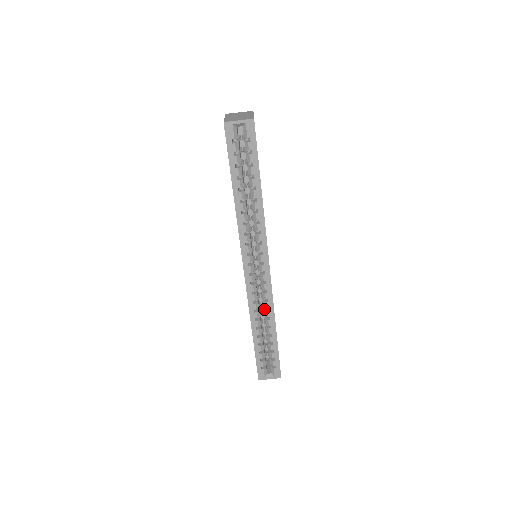
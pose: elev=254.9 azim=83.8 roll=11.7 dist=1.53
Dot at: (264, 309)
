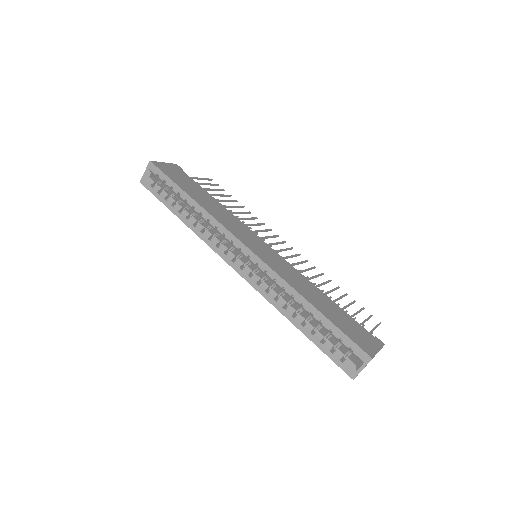
Dot at: (284, 292)
